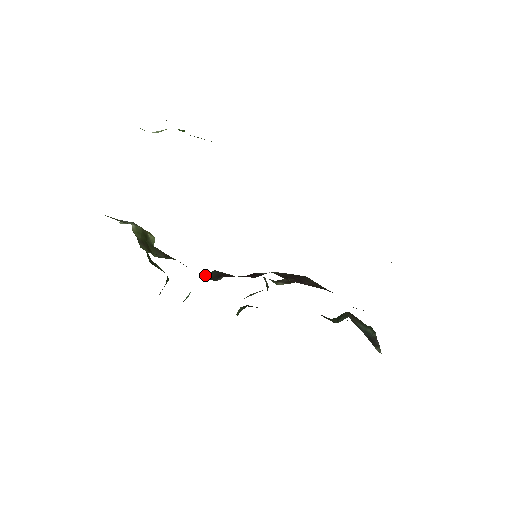
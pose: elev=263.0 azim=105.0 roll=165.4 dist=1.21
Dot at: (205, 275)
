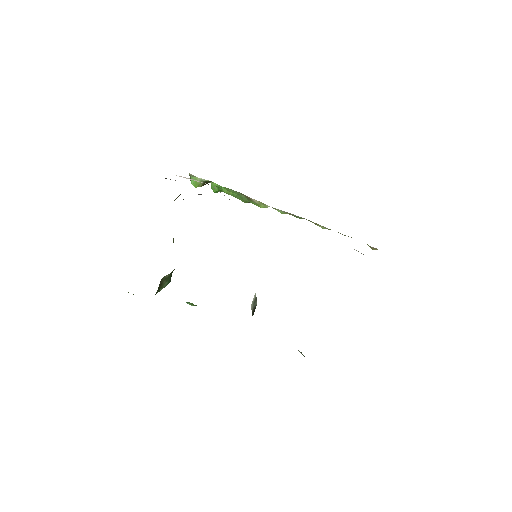
Dot at: occluded
